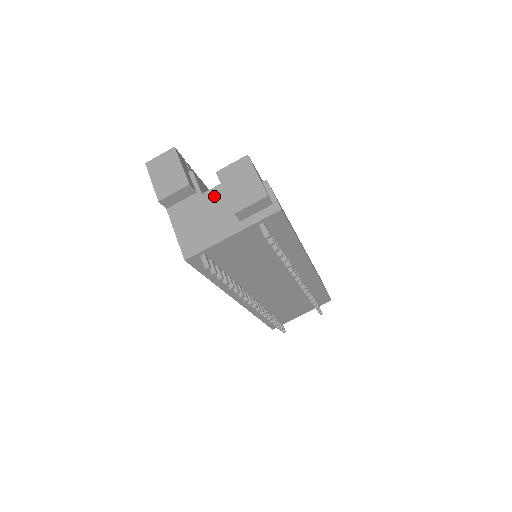
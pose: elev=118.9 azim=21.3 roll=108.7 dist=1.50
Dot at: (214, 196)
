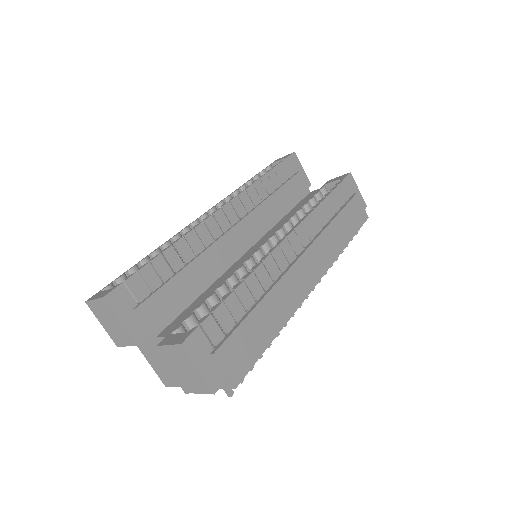
Dot at: occluded
